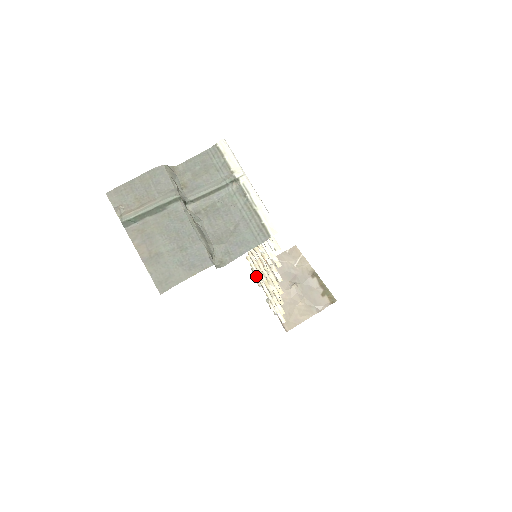
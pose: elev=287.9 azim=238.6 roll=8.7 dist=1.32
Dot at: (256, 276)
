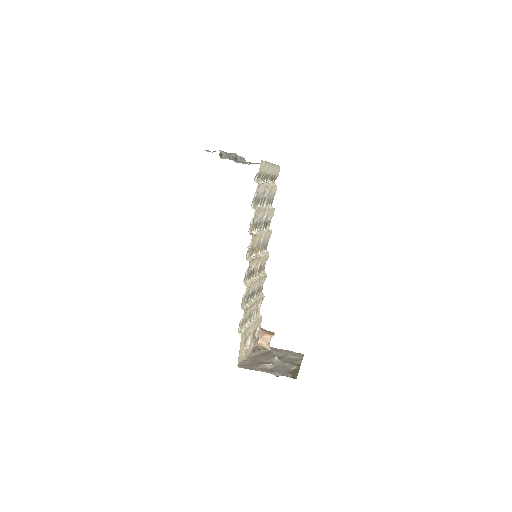
Dot at: (256, 339)
